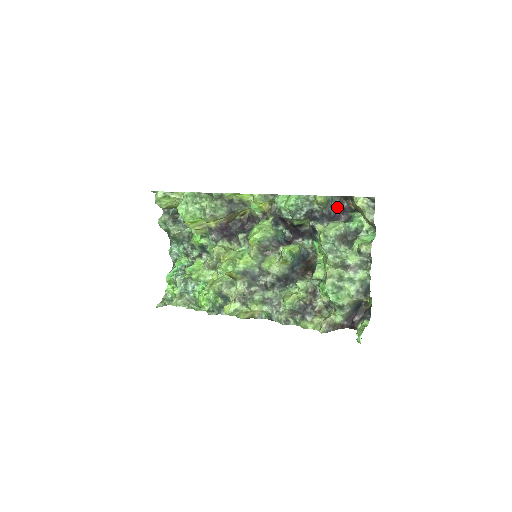
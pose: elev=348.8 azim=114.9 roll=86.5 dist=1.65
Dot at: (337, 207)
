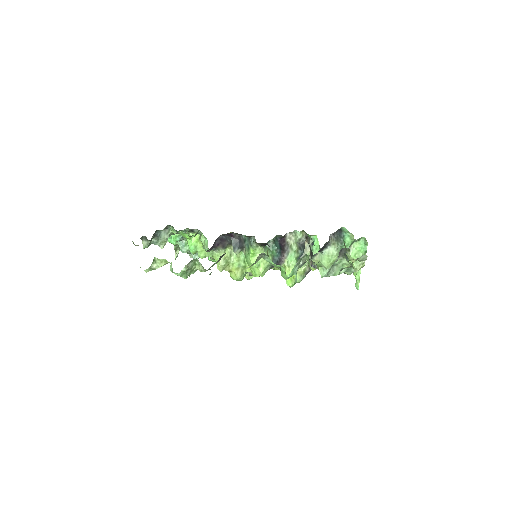
Dot at: occluded
